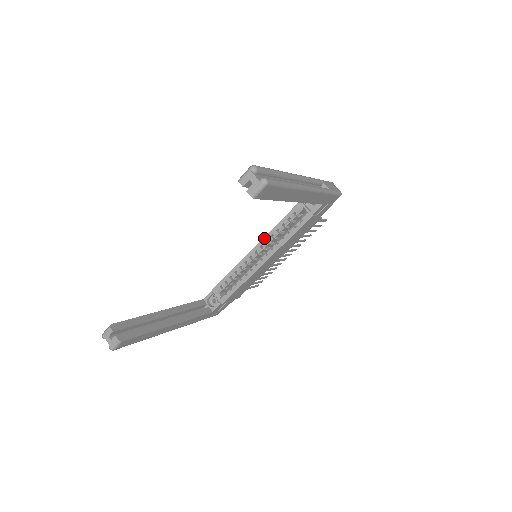
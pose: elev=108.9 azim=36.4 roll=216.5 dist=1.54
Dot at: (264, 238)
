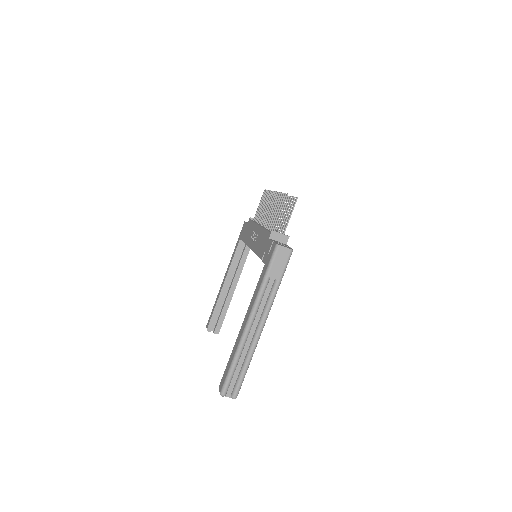
Dot at: occluded
